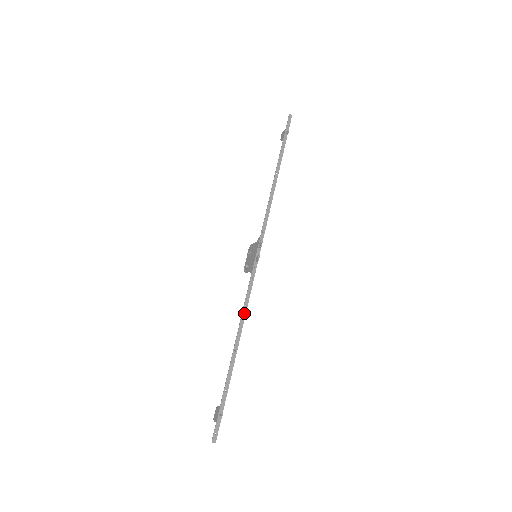
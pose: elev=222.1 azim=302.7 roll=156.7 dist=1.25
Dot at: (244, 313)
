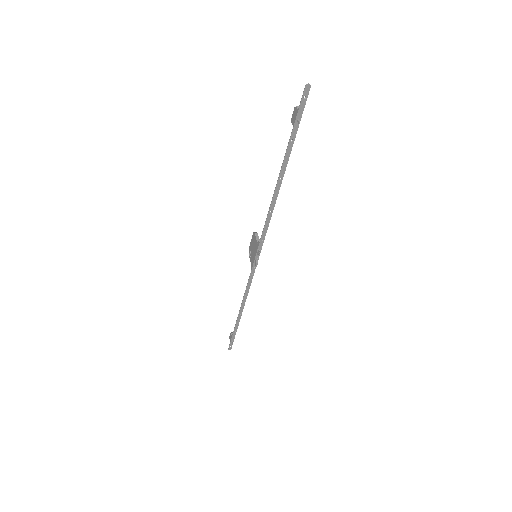
Dot at: (246, 295)
